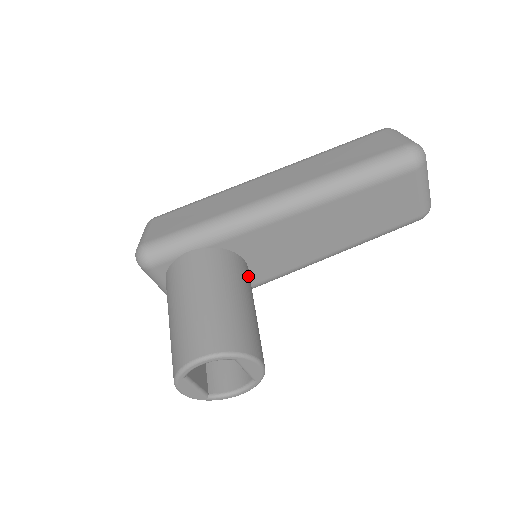
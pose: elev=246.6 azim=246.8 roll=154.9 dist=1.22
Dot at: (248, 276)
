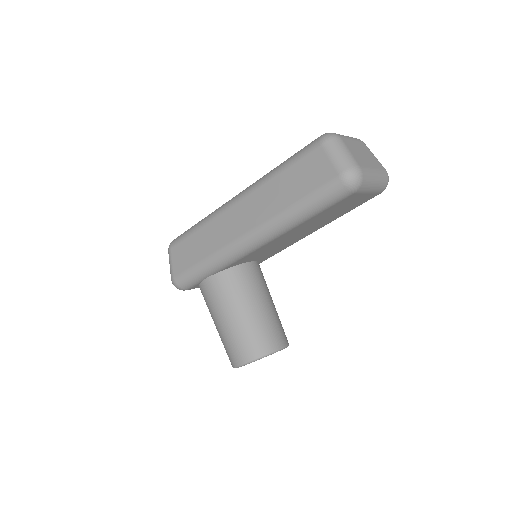
Dot at: (256, 275)
